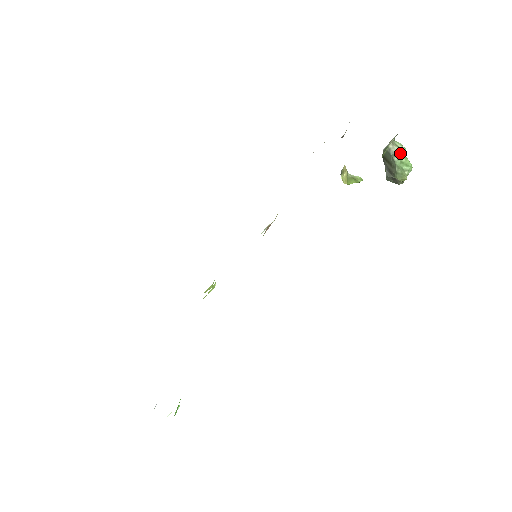
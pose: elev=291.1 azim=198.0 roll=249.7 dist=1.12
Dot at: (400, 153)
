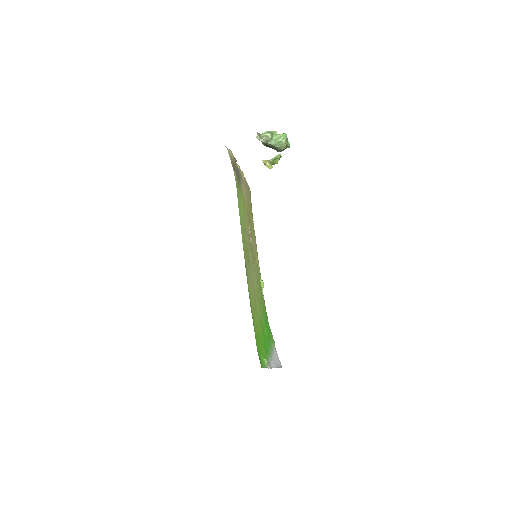
Dot at: (269, 138)
